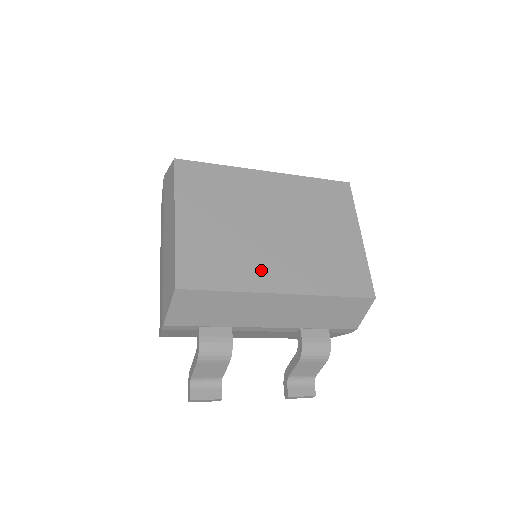
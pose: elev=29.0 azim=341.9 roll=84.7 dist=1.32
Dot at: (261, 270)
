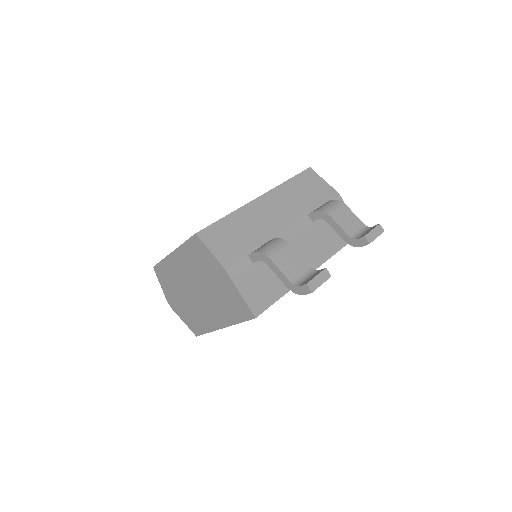
Dot at: occluded
